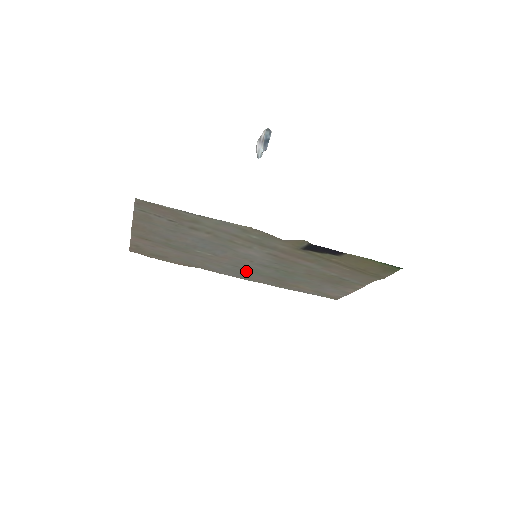
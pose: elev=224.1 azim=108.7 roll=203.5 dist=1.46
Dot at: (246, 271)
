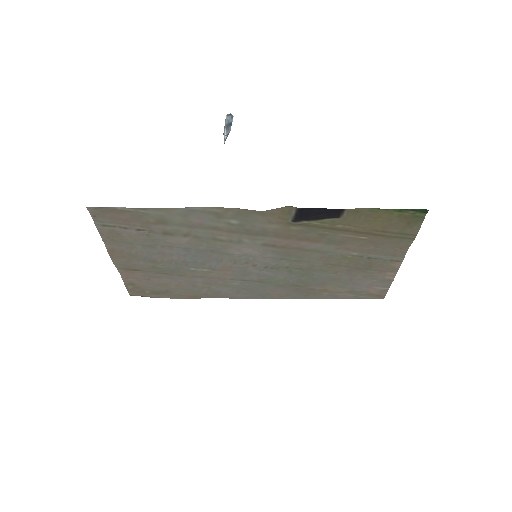
Dot at: (259, 284)
